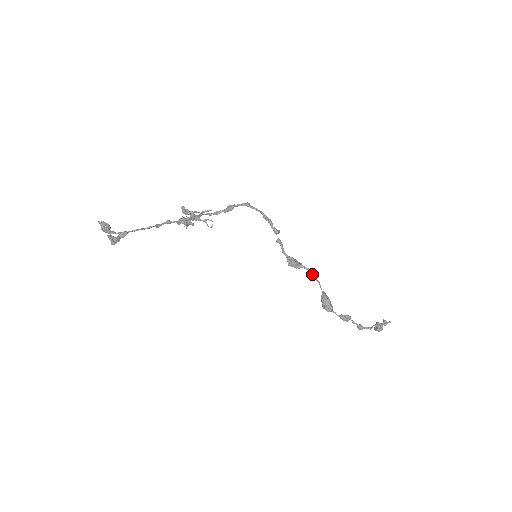
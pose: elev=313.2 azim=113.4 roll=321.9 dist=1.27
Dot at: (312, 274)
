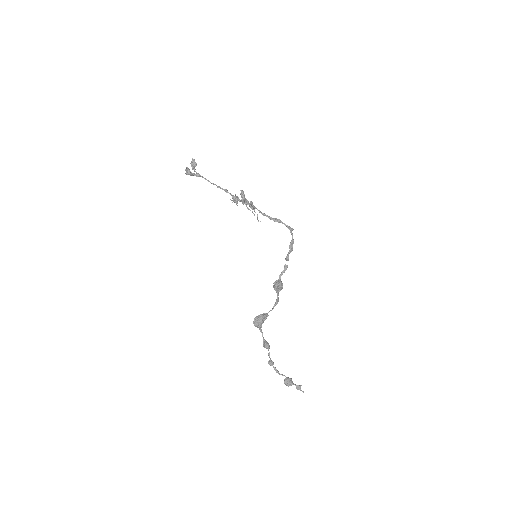
Dot at: (276, 300)
